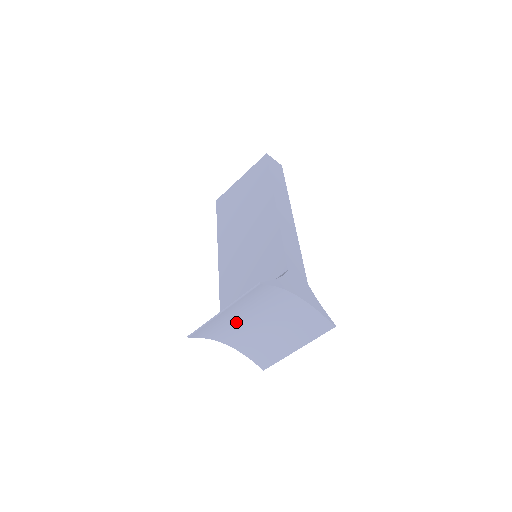
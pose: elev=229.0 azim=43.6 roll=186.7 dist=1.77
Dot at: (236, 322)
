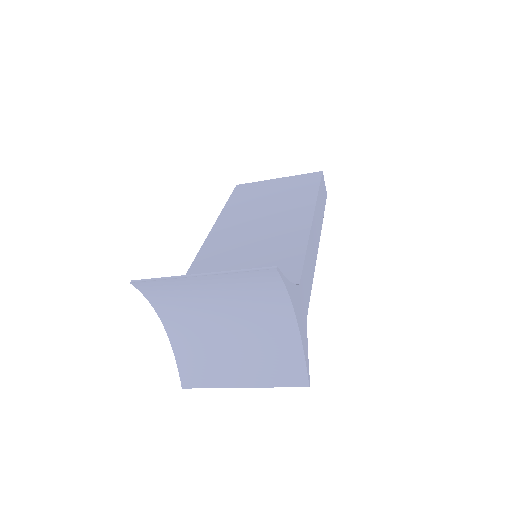
Dot at: (200, 304)
